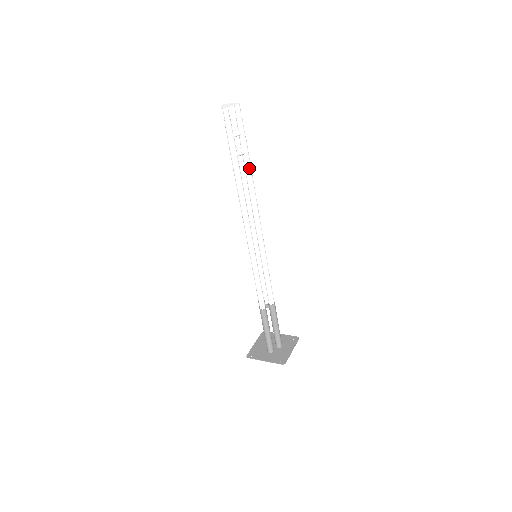
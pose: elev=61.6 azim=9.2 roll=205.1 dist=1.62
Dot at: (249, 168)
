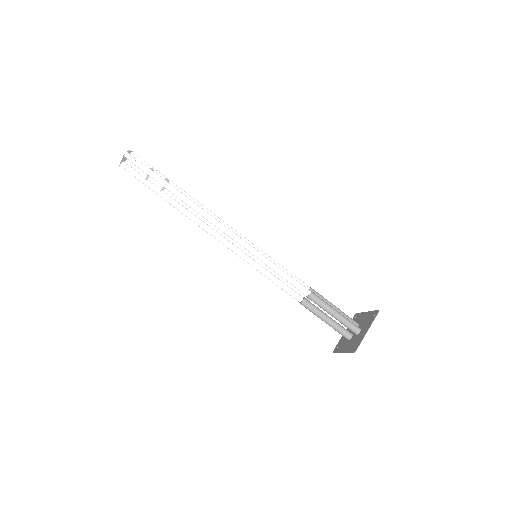
Dot at: (182, 190)
